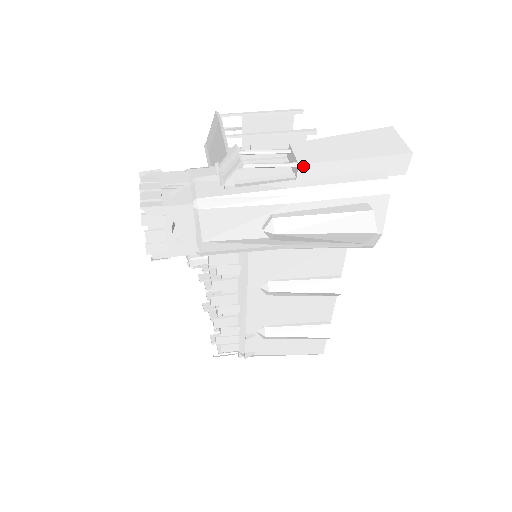
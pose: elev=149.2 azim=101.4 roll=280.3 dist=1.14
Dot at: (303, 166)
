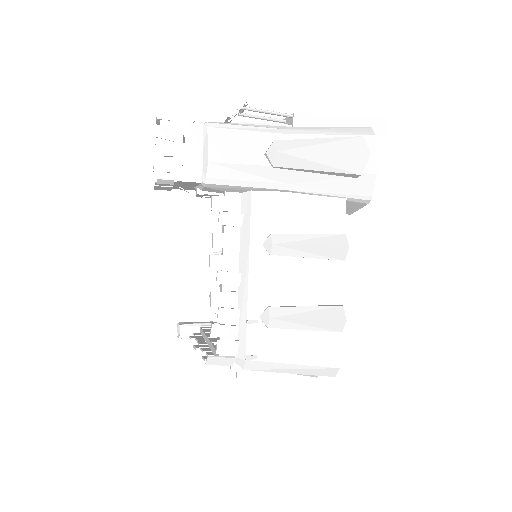
Dot at: (297, 115)
